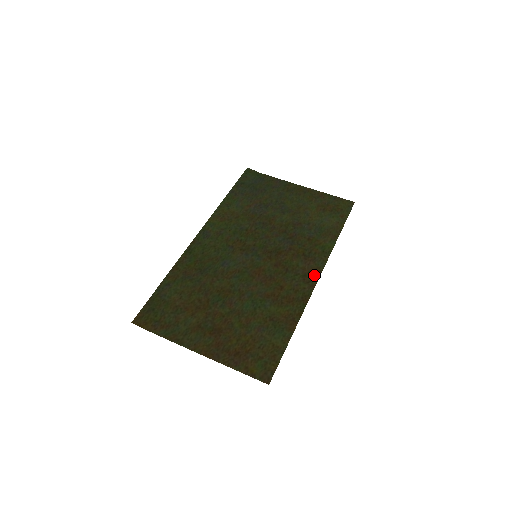
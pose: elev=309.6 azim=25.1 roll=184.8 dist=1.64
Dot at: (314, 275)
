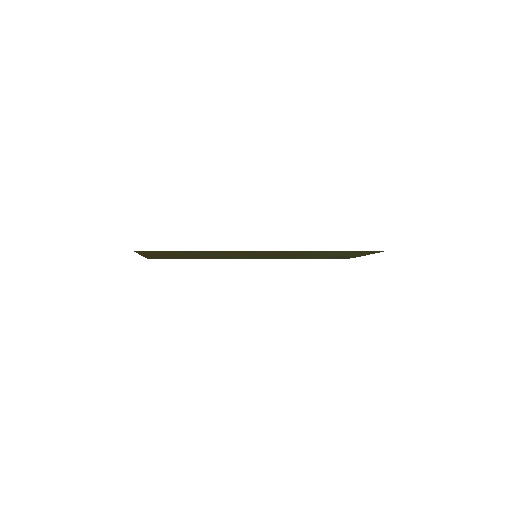
Dot at: (267, 251)
